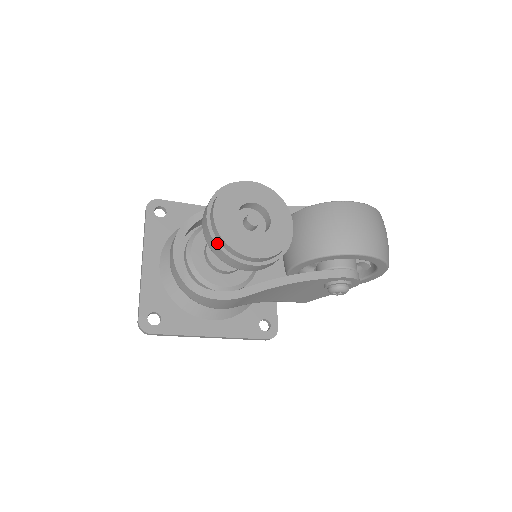
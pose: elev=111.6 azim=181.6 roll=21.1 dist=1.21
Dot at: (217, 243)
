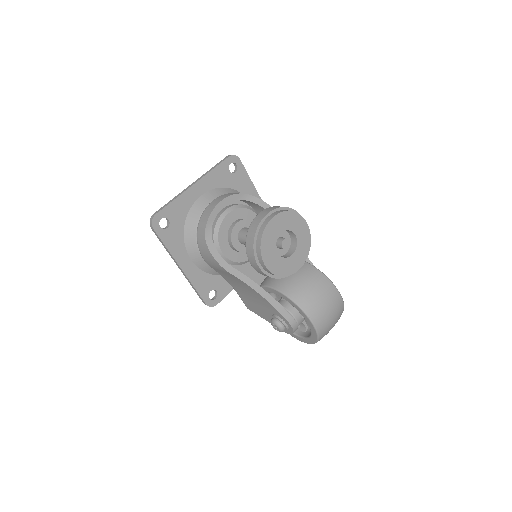
Dot at: (256, 235)
